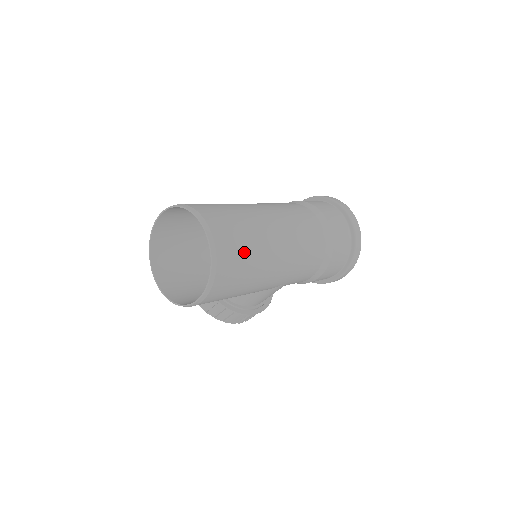
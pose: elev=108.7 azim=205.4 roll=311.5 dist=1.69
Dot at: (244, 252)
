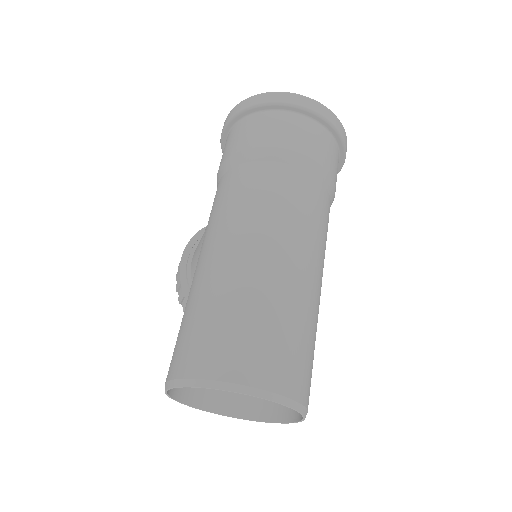
Dot at: (300, 345)
